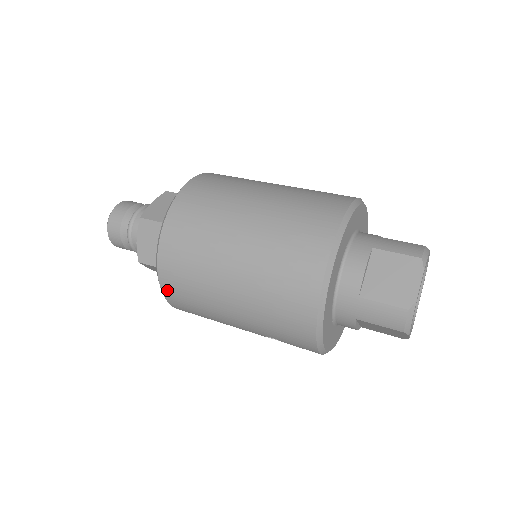
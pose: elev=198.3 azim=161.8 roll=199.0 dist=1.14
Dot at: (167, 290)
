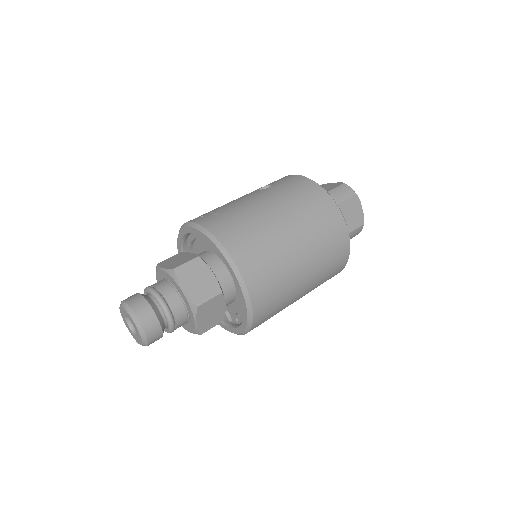
Dot at: occluded
